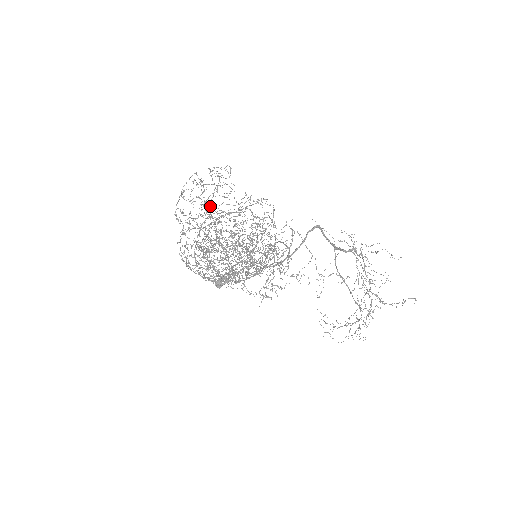
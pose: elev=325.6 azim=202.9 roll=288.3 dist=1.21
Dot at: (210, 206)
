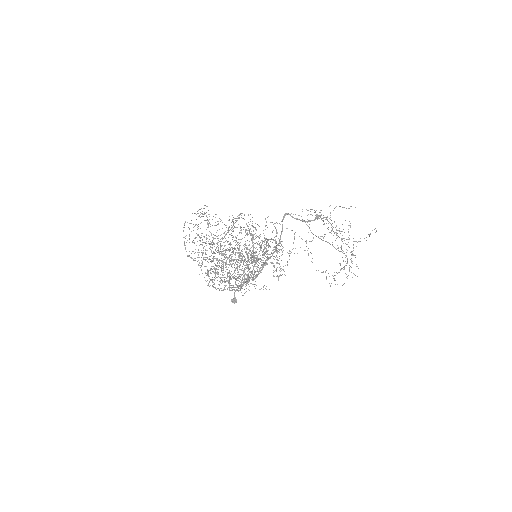
Dot at: occluded
